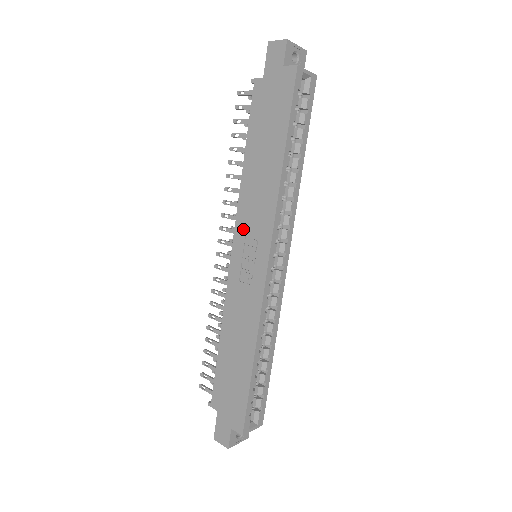
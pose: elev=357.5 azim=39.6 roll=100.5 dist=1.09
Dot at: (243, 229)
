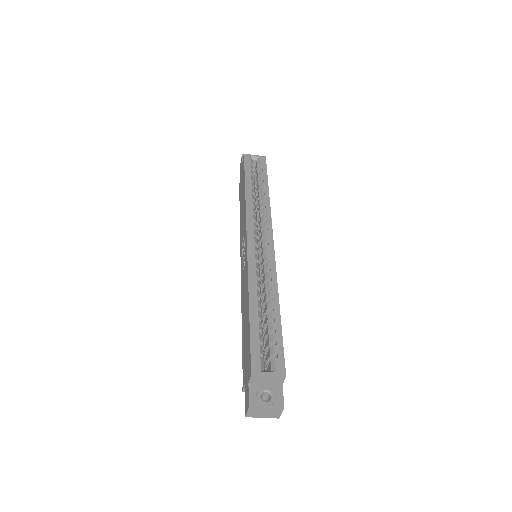
Dot at: (242, 244)
